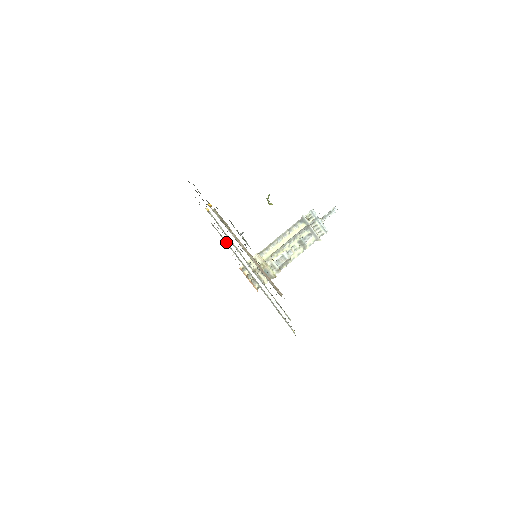
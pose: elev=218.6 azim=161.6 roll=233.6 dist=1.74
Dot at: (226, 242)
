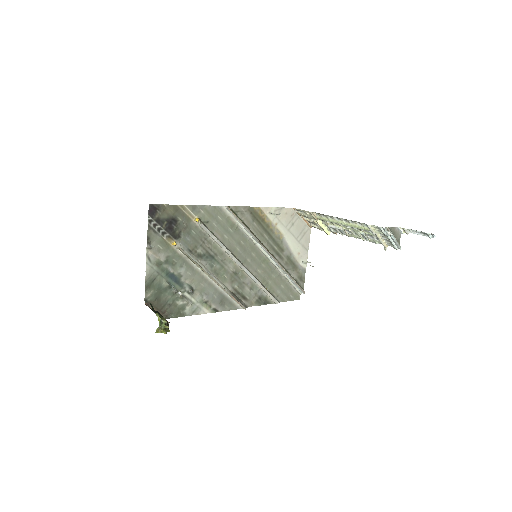
Dot at: (238, 225)
